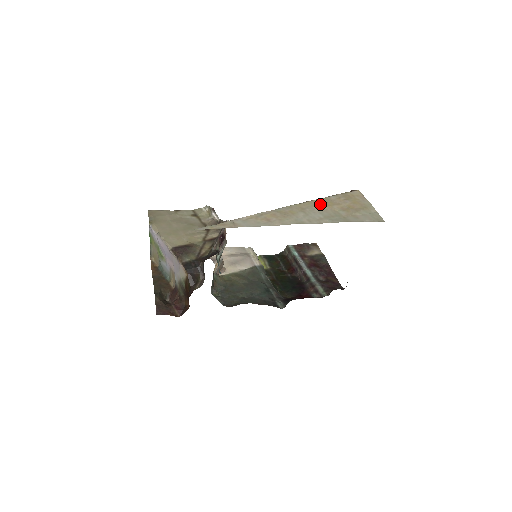
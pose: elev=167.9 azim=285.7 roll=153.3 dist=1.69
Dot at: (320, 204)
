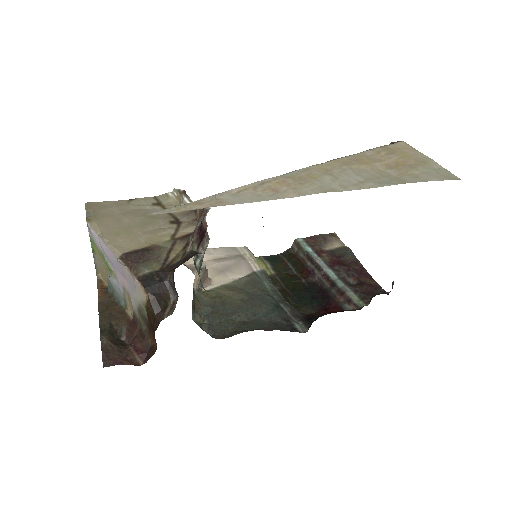
Dot at: (352, 162)
